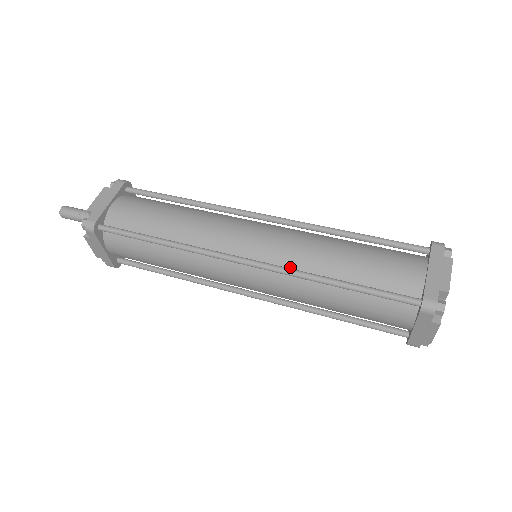
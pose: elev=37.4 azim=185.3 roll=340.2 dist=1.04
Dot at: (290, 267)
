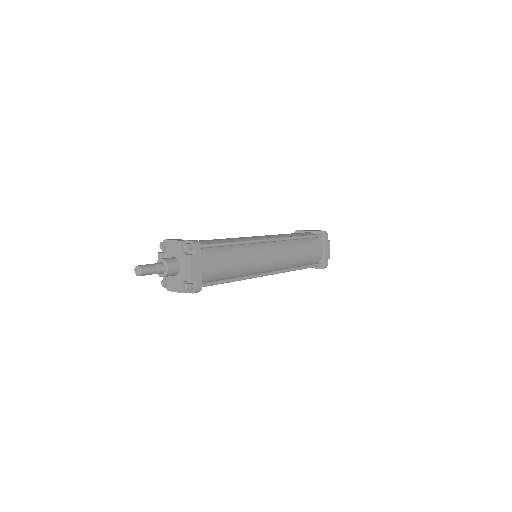
Dot at: (284, 267)
